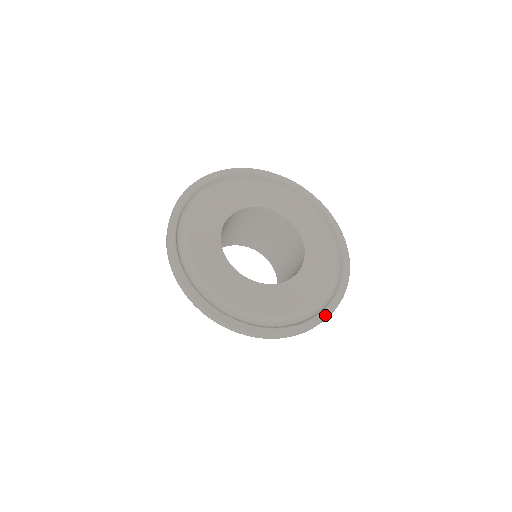
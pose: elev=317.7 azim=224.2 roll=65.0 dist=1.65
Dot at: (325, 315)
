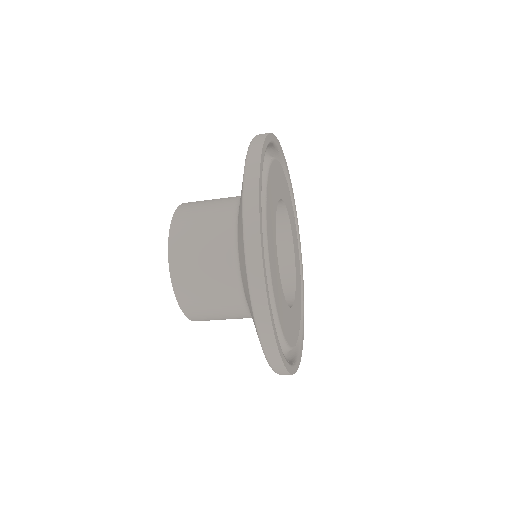
Dot at: occluded
